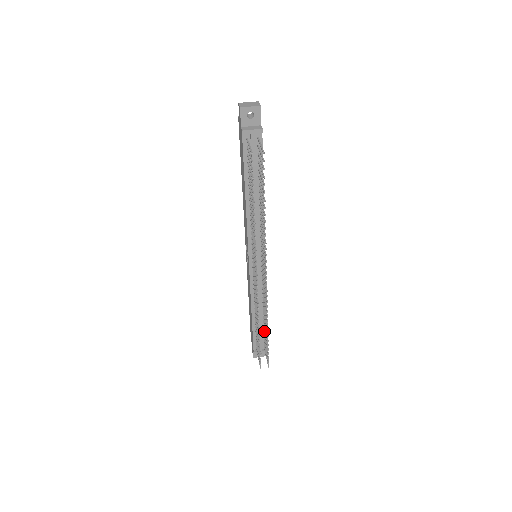
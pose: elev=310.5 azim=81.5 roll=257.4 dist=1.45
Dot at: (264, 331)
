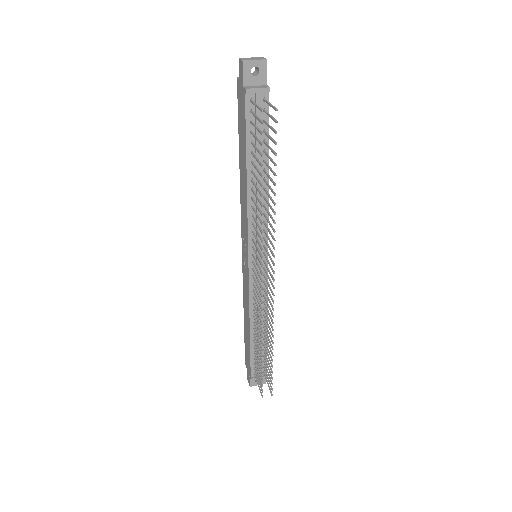
Dot at: occluded
